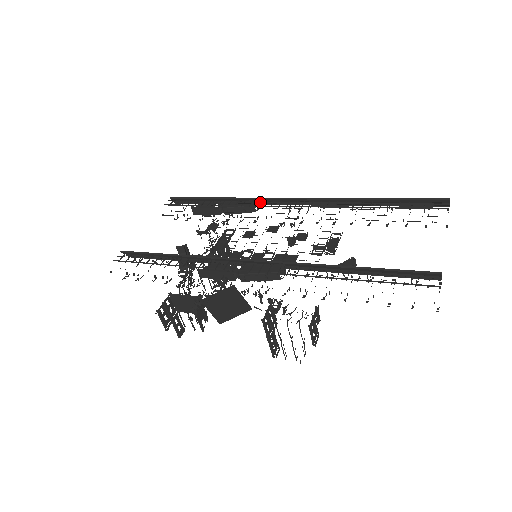
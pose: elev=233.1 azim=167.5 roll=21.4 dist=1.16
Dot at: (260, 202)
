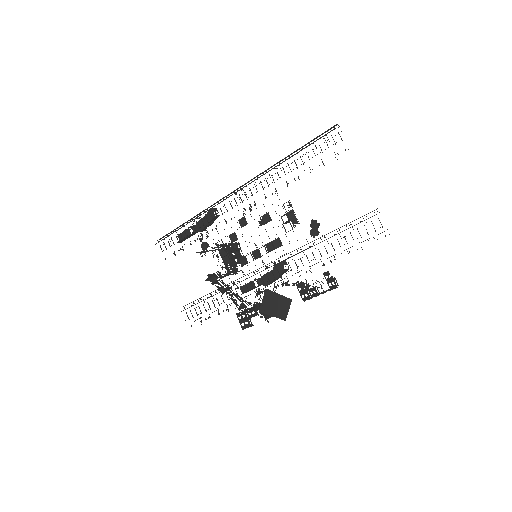
Dot at: occluded
